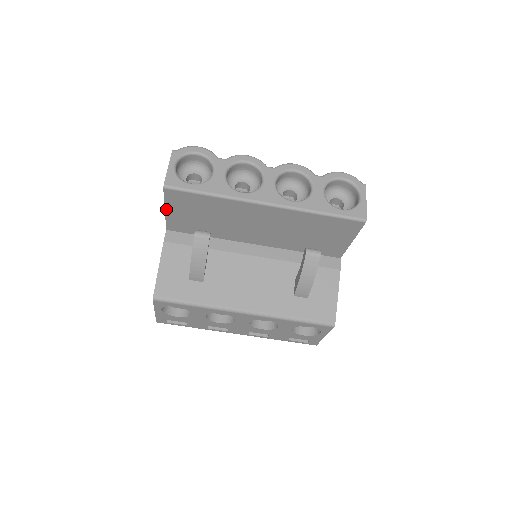
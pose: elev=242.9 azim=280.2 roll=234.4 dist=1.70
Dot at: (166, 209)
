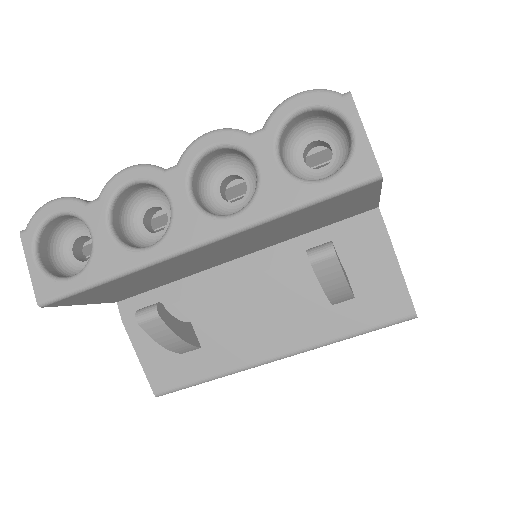
Dot at: (82, 304)
